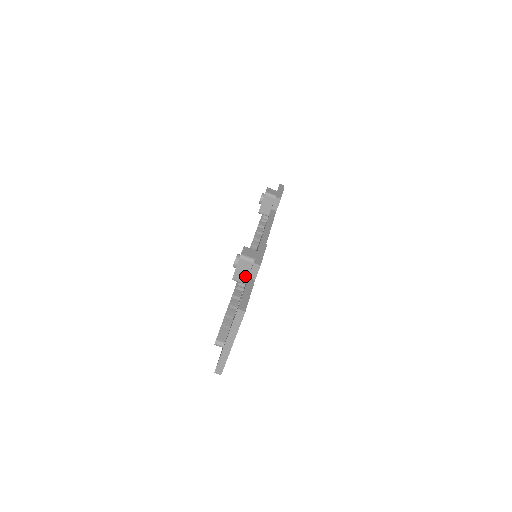
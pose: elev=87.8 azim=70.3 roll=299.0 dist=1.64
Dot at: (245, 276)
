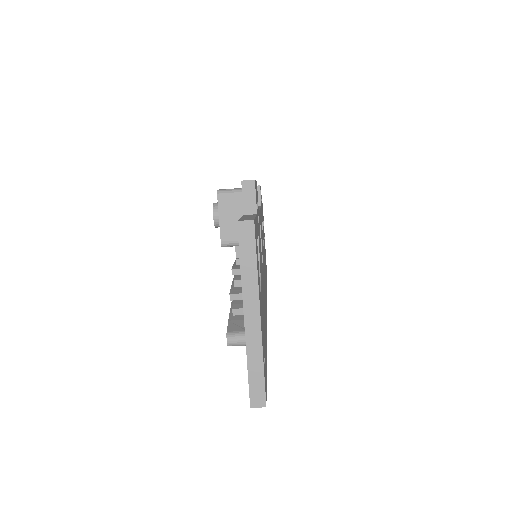
Dot at: occluded
